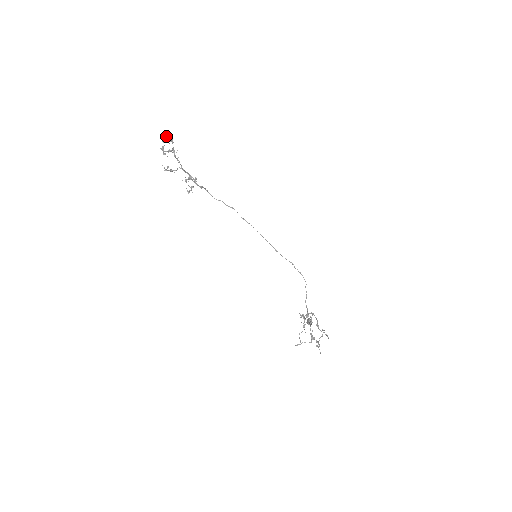
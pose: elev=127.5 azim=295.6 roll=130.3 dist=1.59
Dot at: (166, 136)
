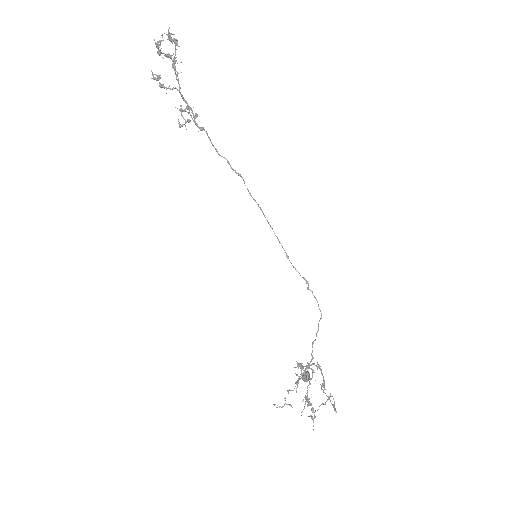
Dot at: (169, 28)
